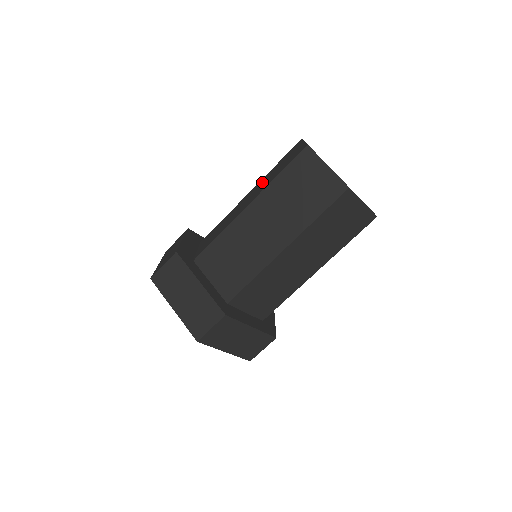
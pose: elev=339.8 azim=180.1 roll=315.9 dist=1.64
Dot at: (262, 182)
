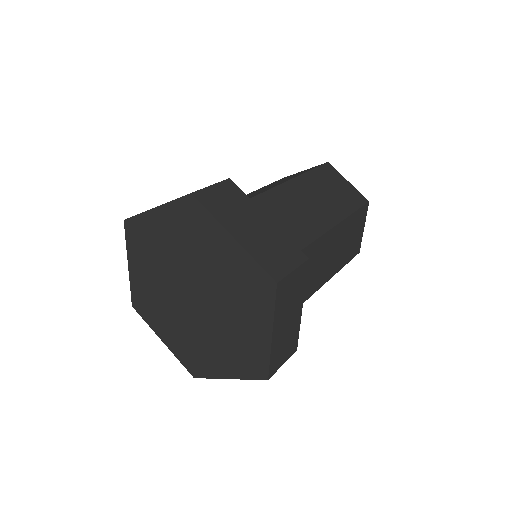
Dot at: occluded
